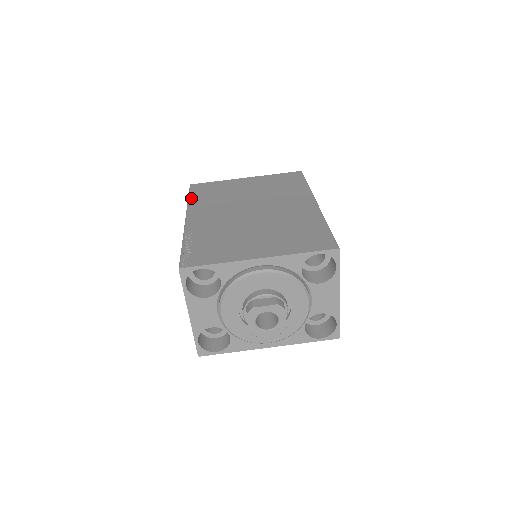
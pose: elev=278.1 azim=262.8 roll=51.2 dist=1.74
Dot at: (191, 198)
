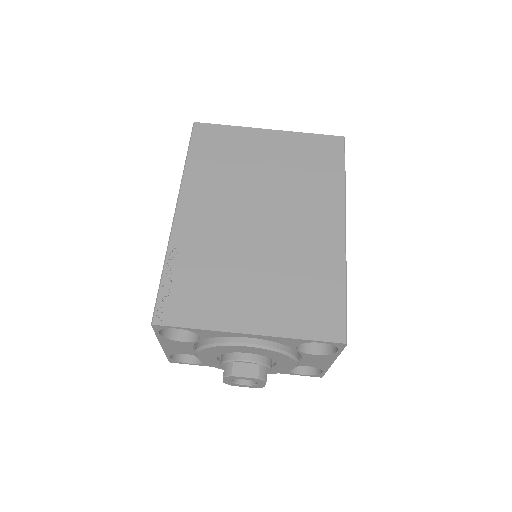
Dot at: (190, 160)
